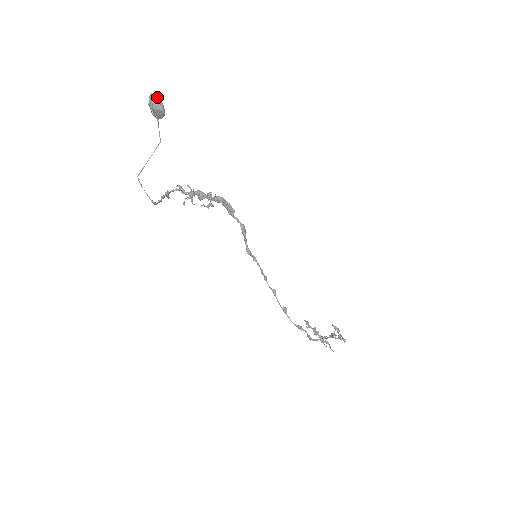
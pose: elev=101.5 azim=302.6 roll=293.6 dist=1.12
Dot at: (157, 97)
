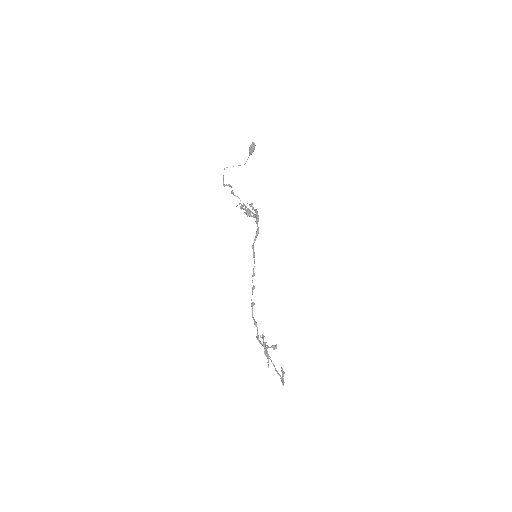
Dot at: occluded
